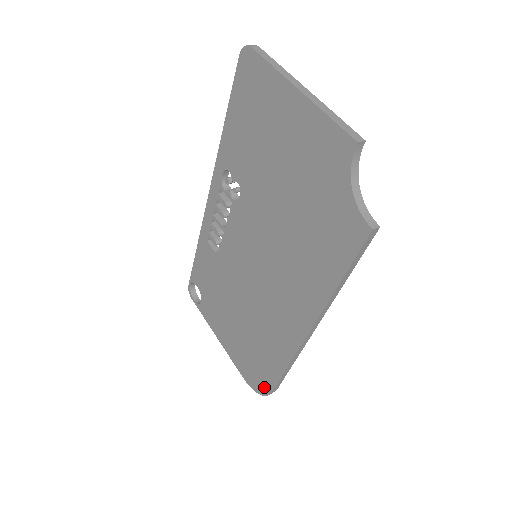
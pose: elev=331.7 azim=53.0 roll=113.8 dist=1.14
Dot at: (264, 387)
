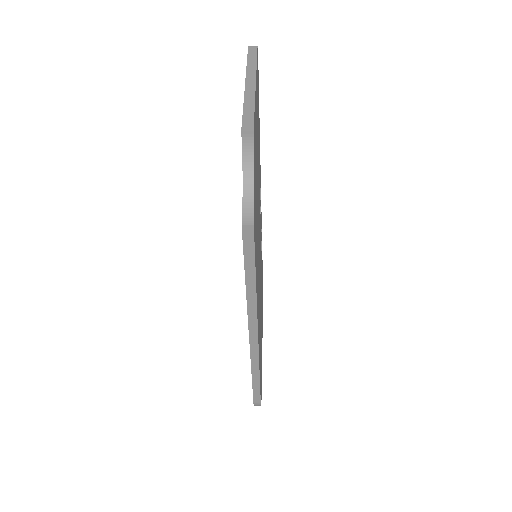
Dot at: occluded
